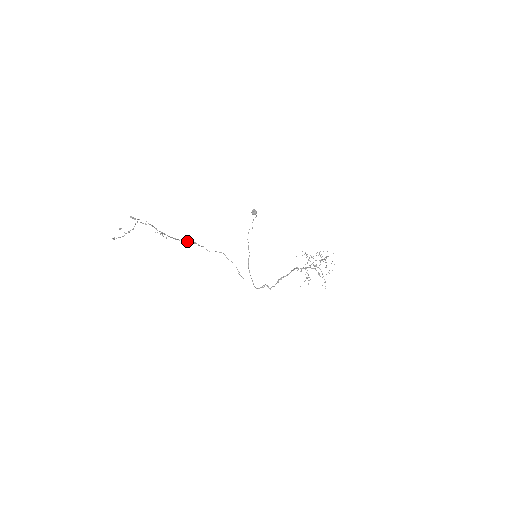
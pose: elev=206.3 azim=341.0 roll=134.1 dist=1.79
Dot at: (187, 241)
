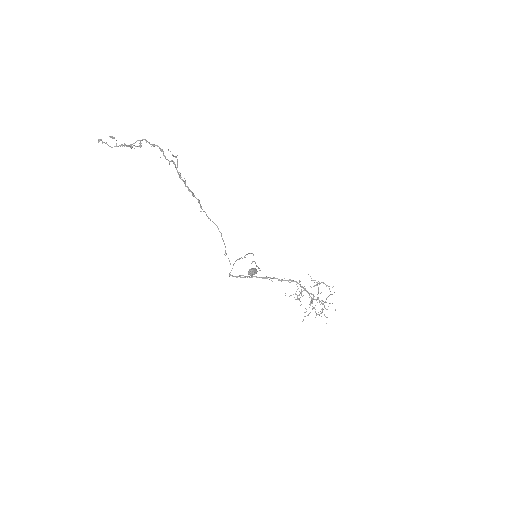
Dot at: (192, 192)
